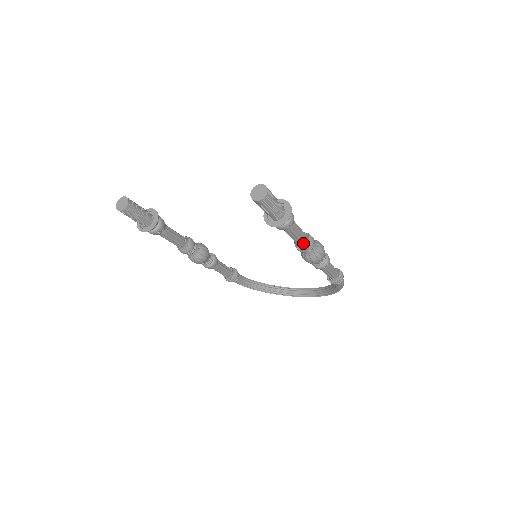
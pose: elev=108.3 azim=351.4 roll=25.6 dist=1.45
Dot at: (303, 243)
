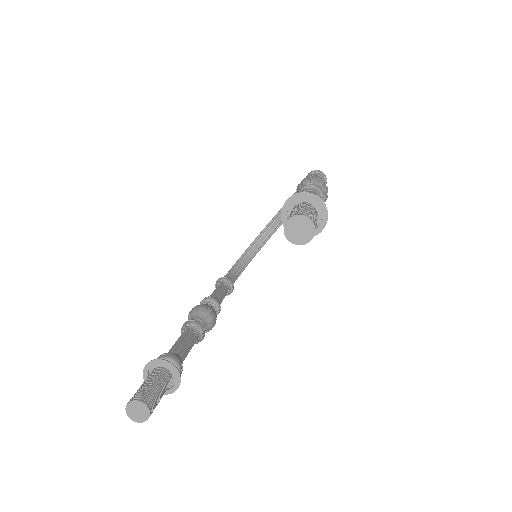
Dot at: occluded
